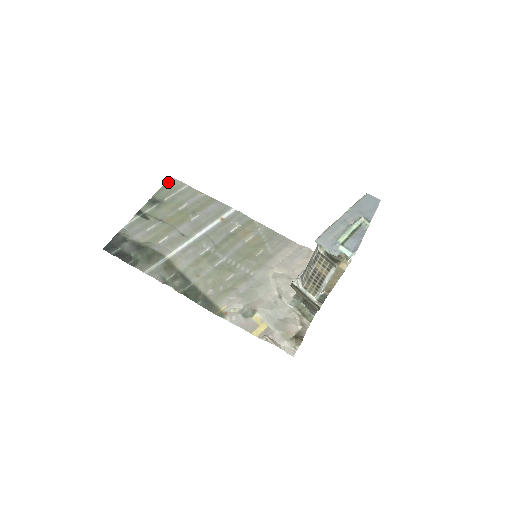
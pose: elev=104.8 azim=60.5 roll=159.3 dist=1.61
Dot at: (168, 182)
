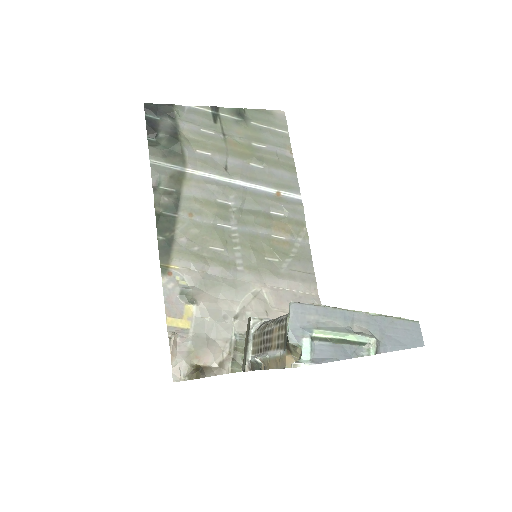
Dot at: (275, 112)
